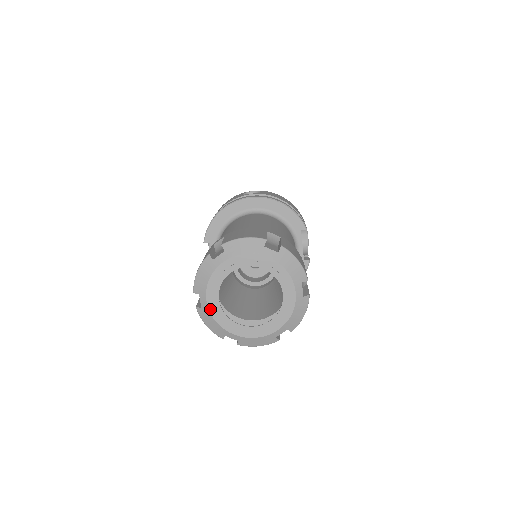
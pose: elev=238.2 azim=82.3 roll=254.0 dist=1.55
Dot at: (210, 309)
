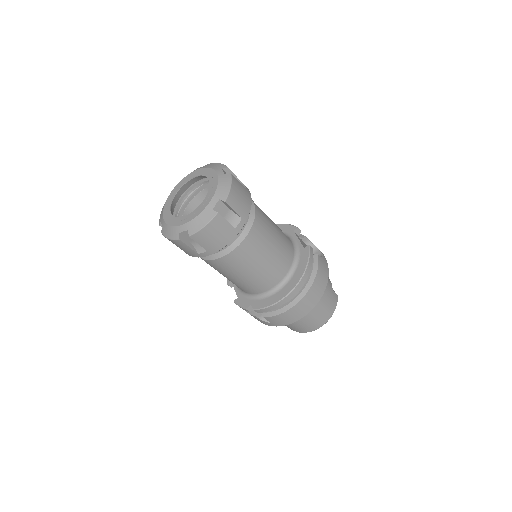
Dot at: (166, 221)
